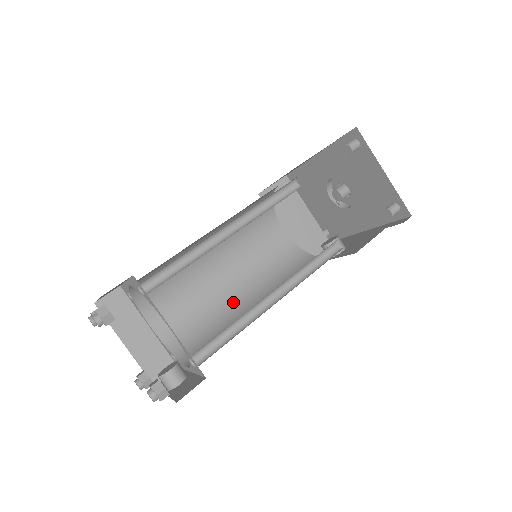
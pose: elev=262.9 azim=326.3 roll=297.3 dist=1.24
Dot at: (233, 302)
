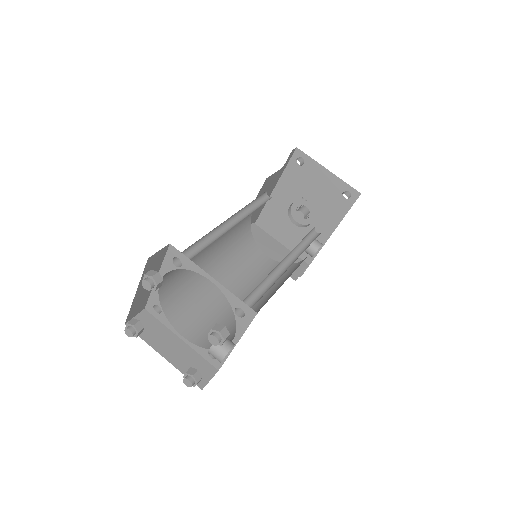
Dot at: occluded
